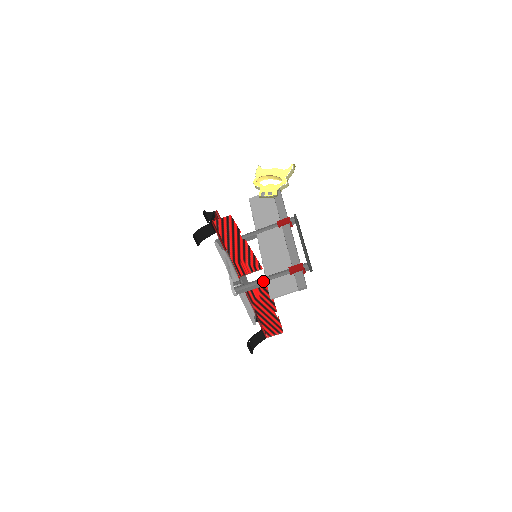
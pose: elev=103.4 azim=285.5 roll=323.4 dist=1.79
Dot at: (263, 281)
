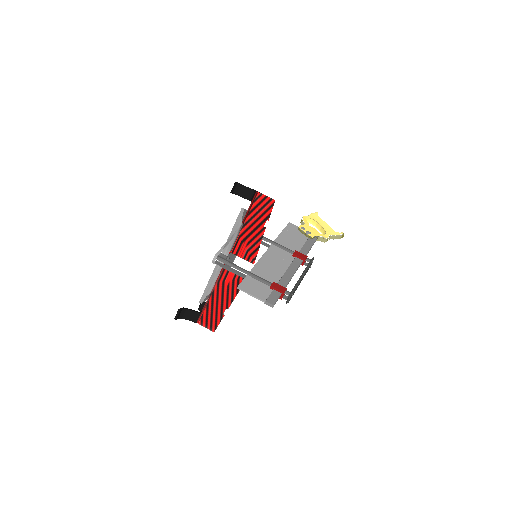
Dot at: (245, 272)
